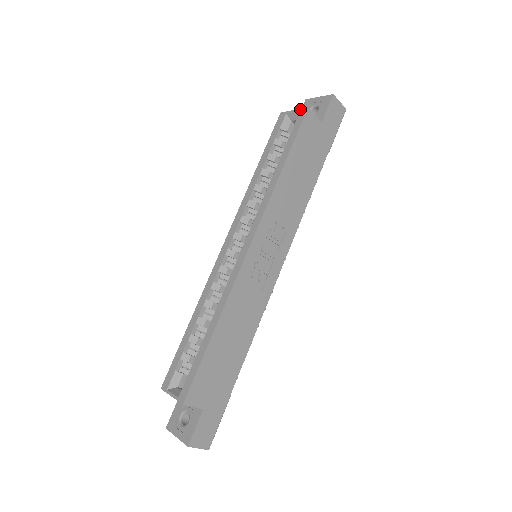
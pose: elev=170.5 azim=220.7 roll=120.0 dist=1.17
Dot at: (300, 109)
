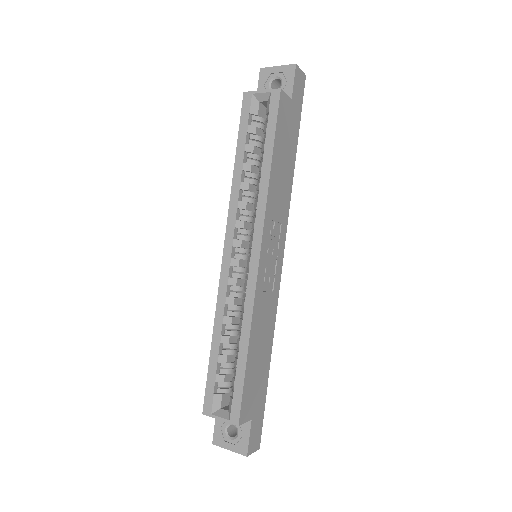
Dot at: (270, 89)
